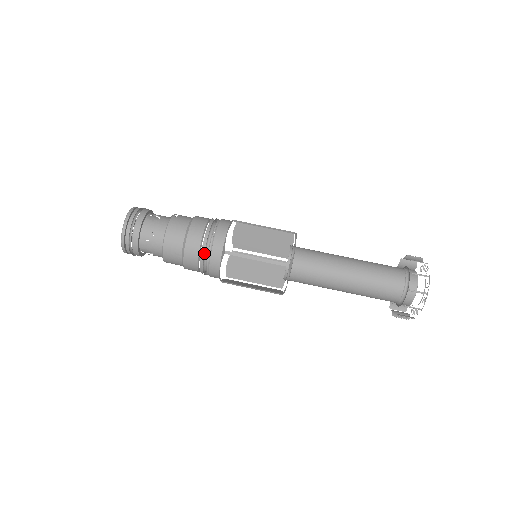
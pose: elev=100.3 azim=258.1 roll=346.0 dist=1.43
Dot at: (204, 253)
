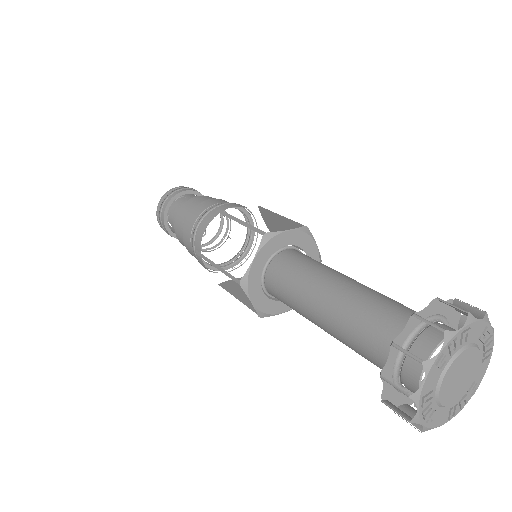
Dot at: (204, 216)
